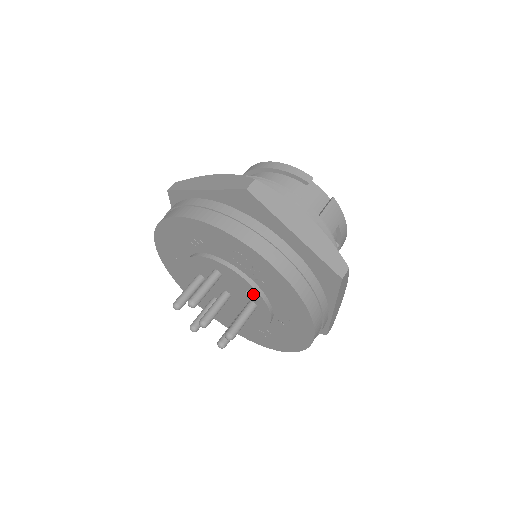
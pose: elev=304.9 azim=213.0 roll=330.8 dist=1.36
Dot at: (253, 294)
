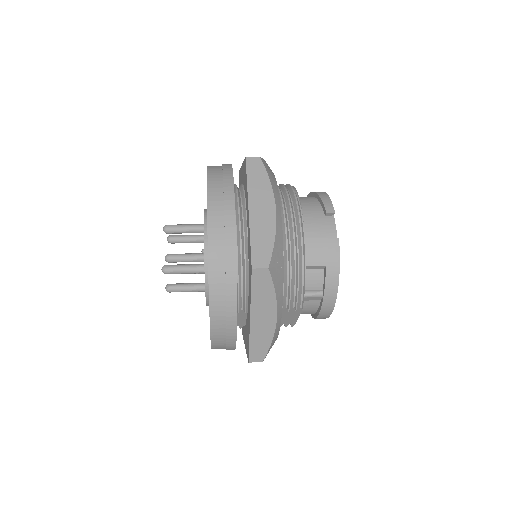
Dot at: occluded
